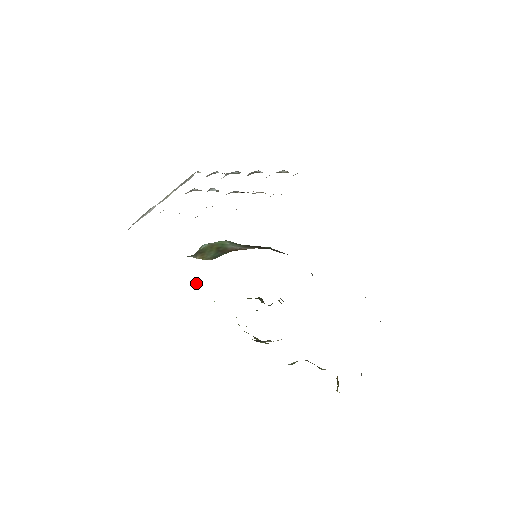
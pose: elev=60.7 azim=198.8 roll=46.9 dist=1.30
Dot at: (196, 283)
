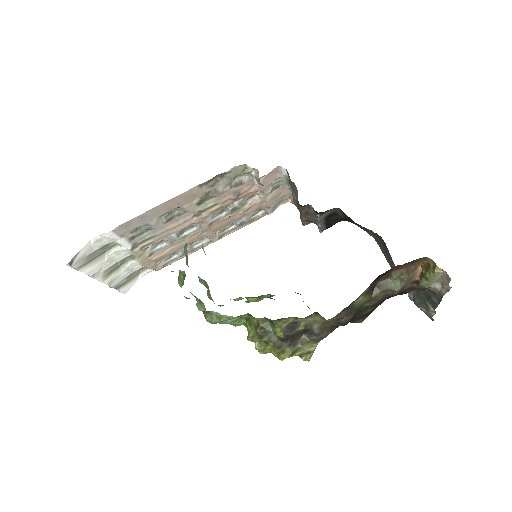
Dot at: (183, 284)
